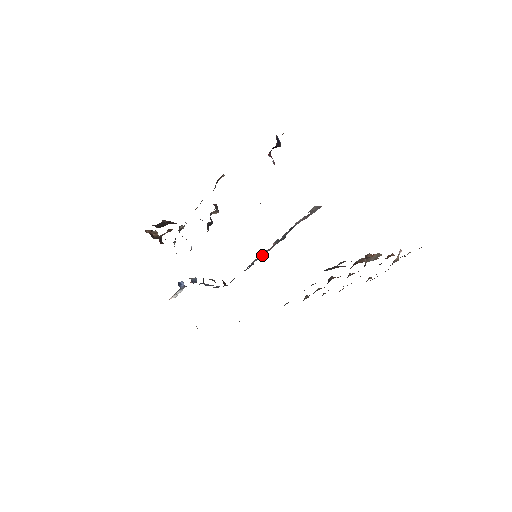
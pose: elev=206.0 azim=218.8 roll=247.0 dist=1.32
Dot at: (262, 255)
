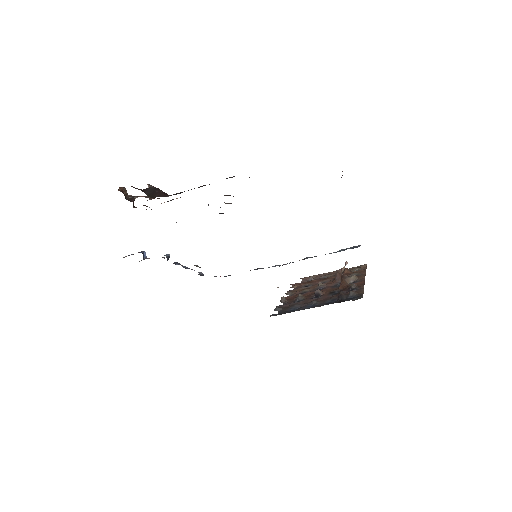
Dot at: (279, 266)
